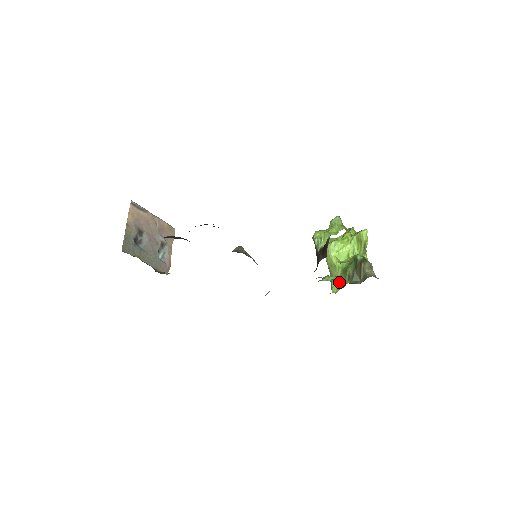
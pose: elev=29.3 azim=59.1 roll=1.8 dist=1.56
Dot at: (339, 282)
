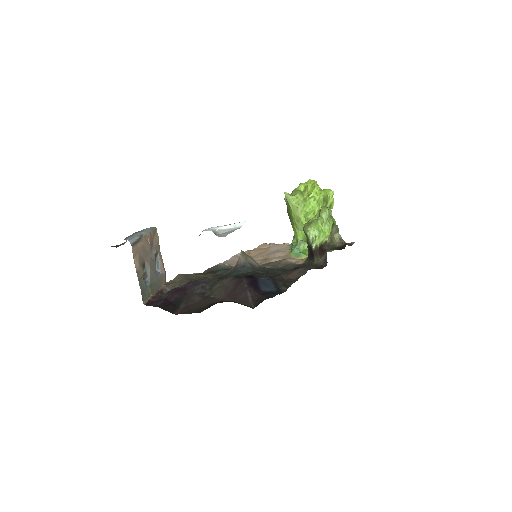
Dot at: (306, 237)
